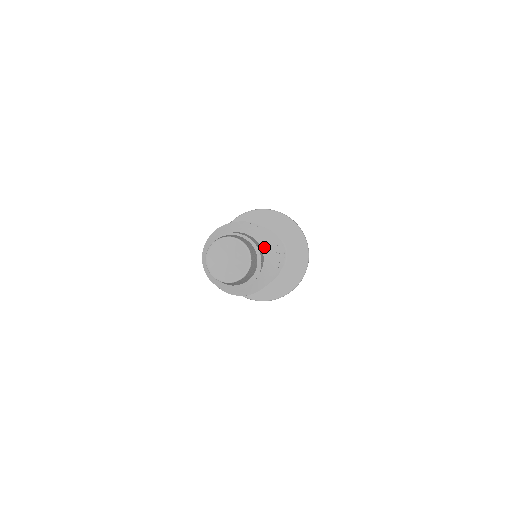
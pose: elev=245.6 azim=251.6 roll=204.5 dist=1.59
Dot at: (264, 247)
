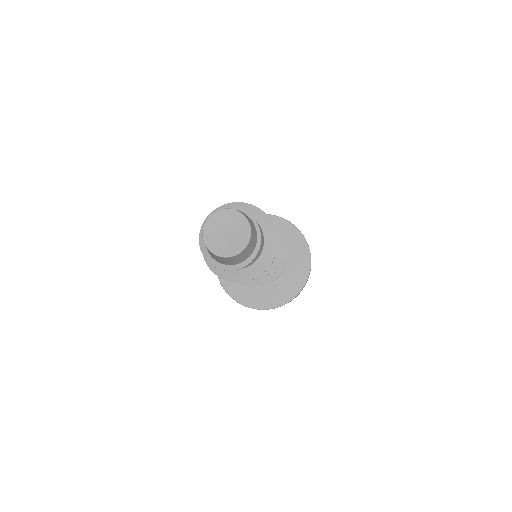
Dot at: (267, 235)
